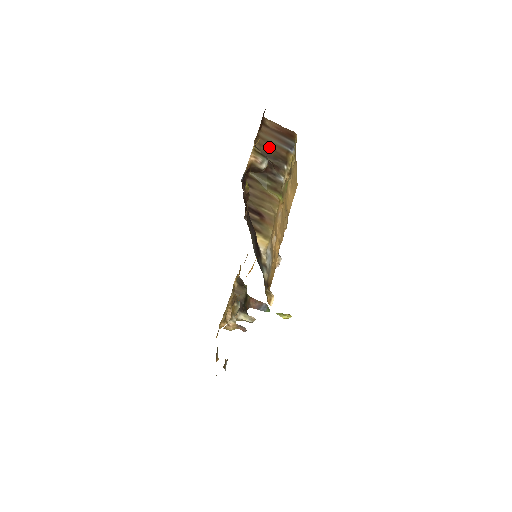
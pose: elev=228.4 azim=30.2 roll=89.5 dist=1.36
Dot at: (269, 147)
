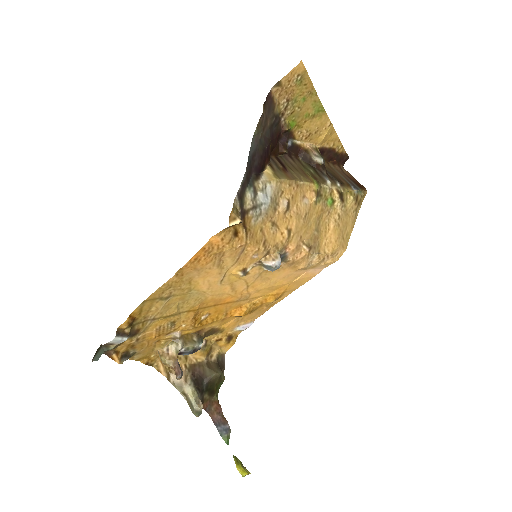
Dot at: (333, 171)
